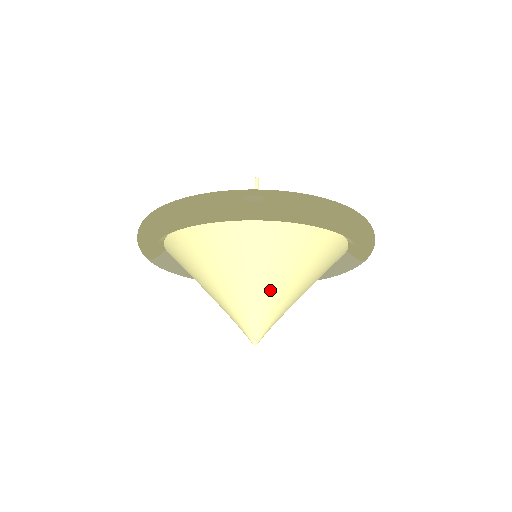
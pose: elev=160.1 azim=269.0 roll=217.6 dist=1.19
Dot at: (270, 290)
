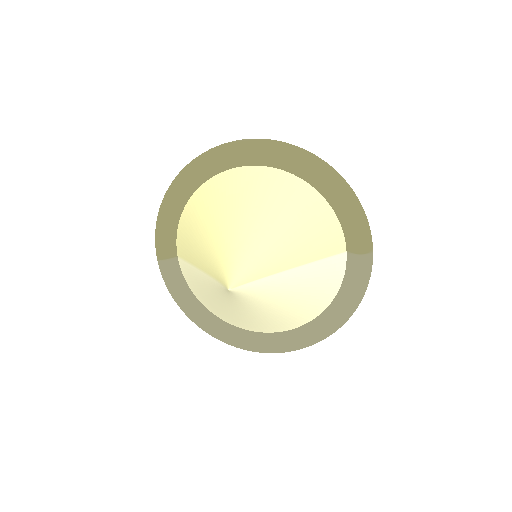
Dot at: (253, 231)
